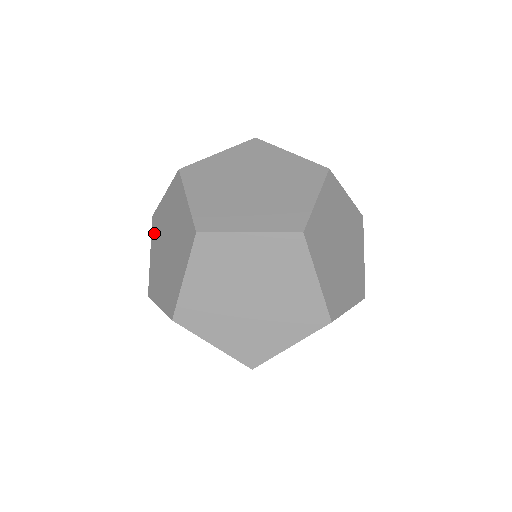
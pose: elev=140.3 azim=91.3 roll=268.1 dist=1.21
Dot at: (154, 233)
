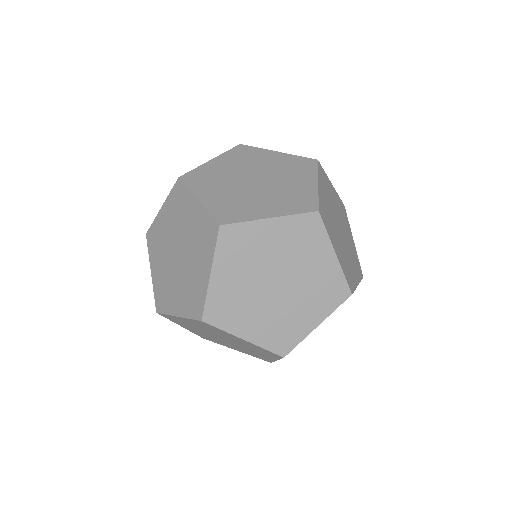
Dot at: (153, 249)
